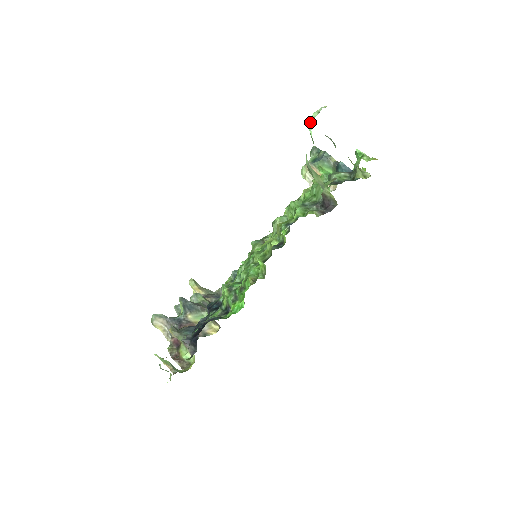
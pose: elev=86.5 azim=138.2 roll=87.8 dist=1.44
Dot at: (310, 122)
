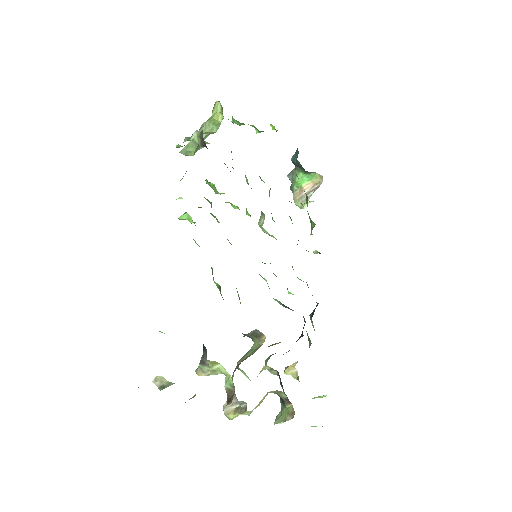
Dot at: occluded
